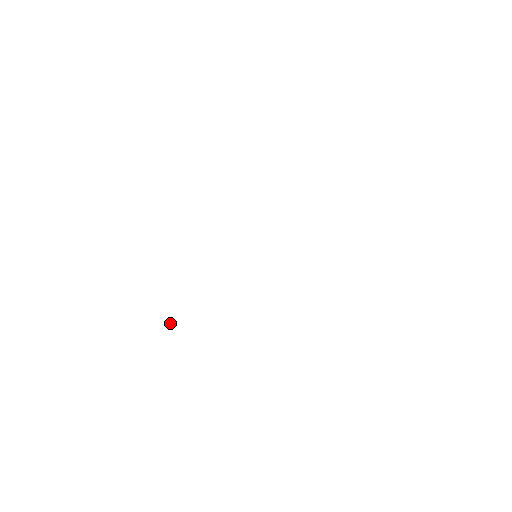
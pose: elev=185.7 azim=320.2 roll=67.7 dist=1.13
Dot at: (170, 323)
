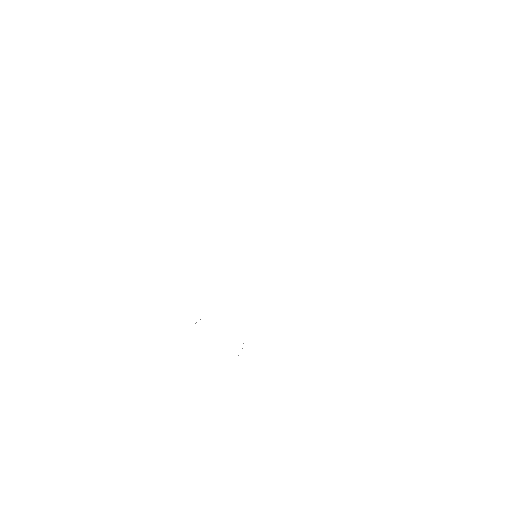
Dot at: (195, 323)
